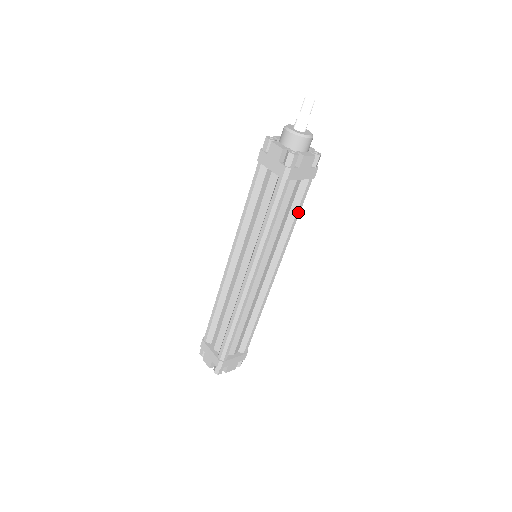
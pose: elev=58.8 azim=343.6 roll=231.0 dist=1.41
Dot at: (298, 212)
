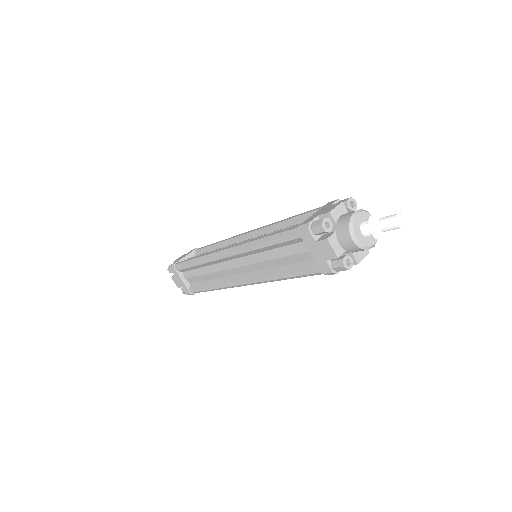
Dot at: occluded
